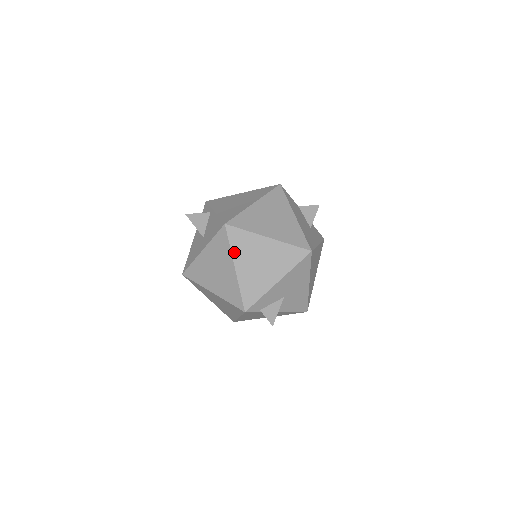
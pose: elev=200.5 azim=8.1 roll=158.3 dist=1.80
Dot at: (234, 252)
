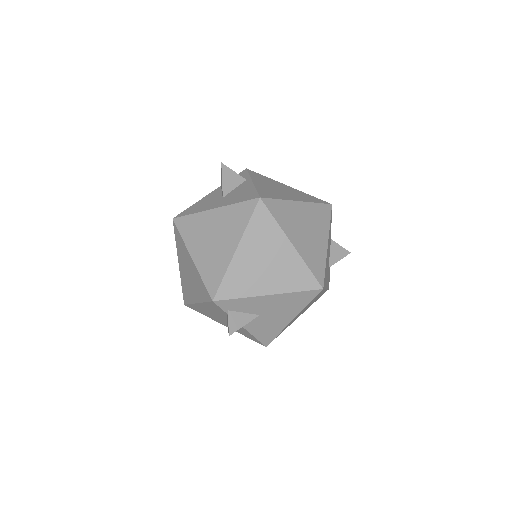
Dot at: (248, 232)
